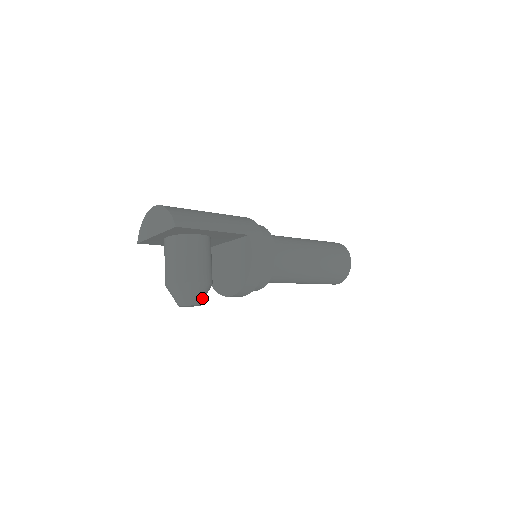
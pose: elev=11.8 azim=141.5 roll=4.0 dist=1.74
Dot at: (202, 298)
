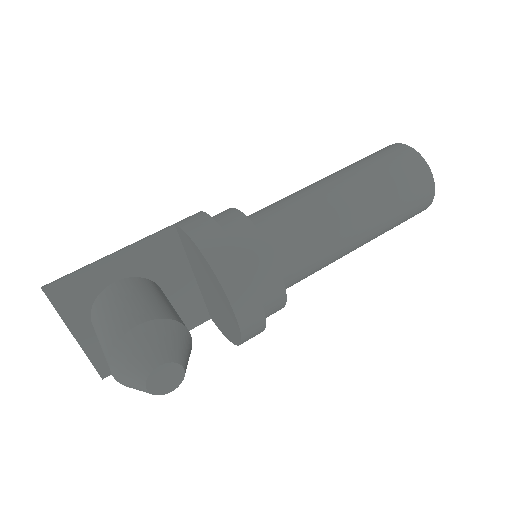
Dot at: (165, 349)
